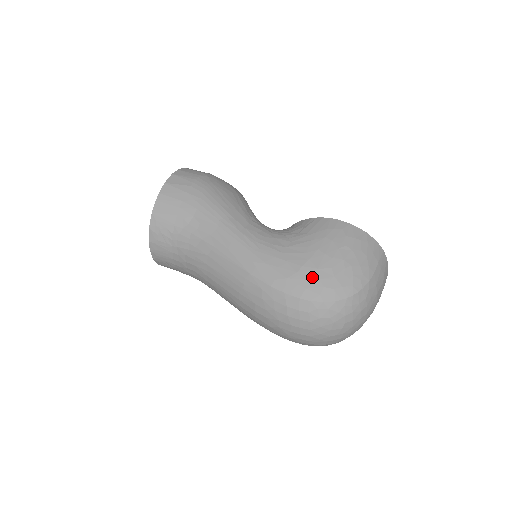
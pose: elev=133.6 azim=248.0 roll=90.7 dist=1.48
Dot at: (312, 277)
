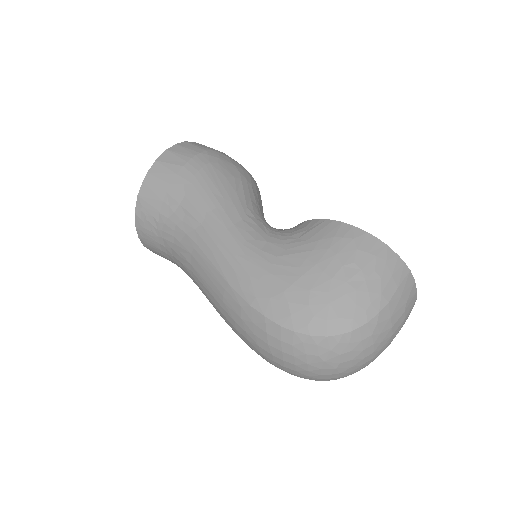
Dot at: (301, 301)
